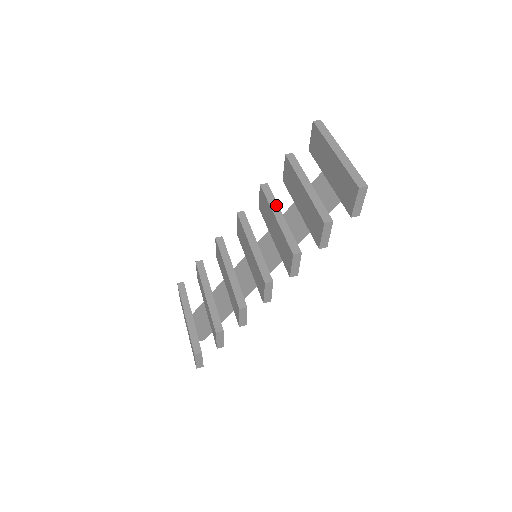
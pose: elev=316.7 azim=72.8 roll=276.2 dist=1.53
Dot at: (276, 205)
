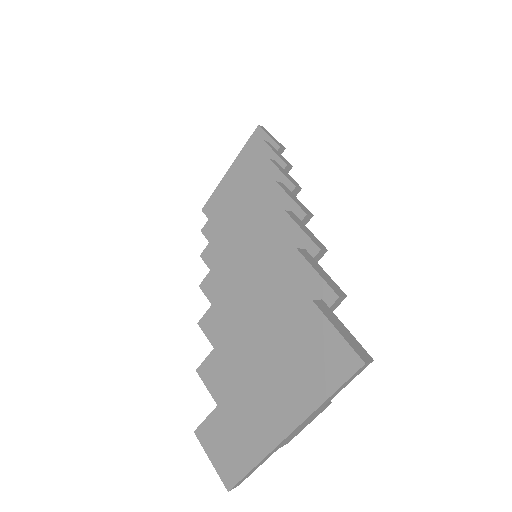
Dot at: occluded
